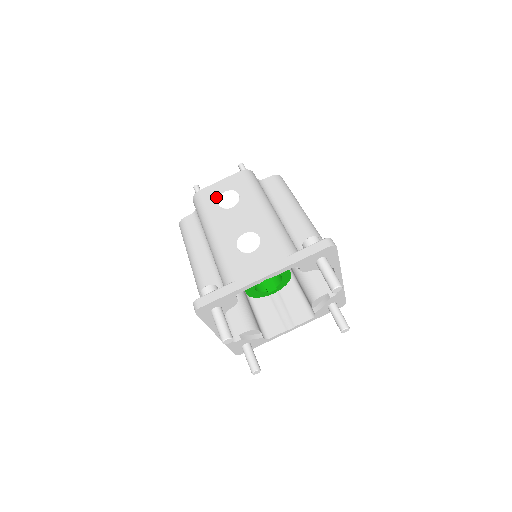
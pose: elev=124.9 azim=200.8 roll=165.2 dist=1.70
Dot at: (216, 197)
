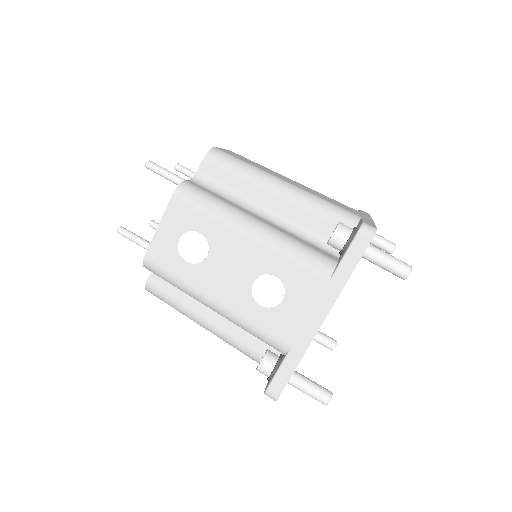
Dot at: (174, 253)
